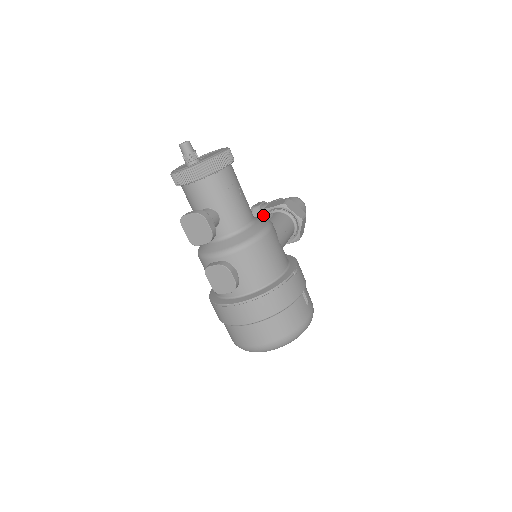
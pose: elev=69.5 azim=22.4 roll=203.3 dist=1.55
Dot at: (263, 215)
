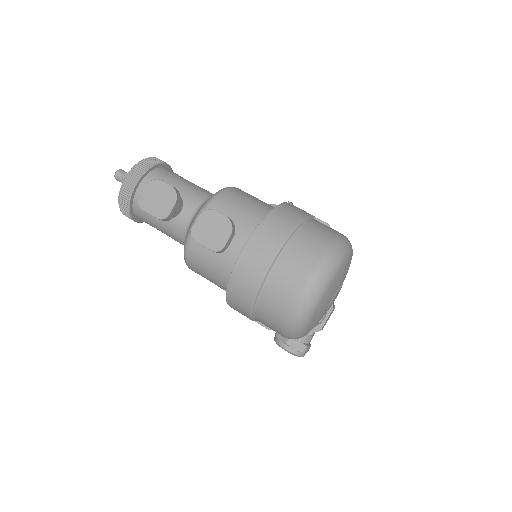
Dot at: occluded
